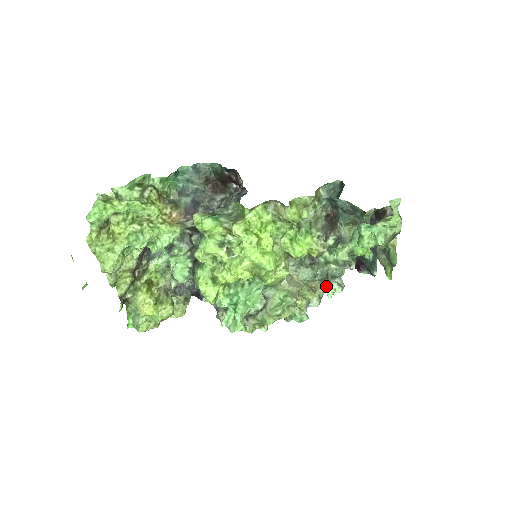
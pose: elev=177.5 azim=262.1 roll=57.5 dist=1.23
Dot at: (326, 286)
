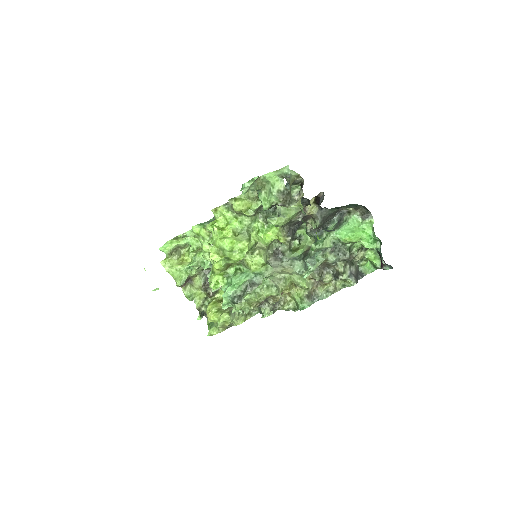
Dot at: occluded
